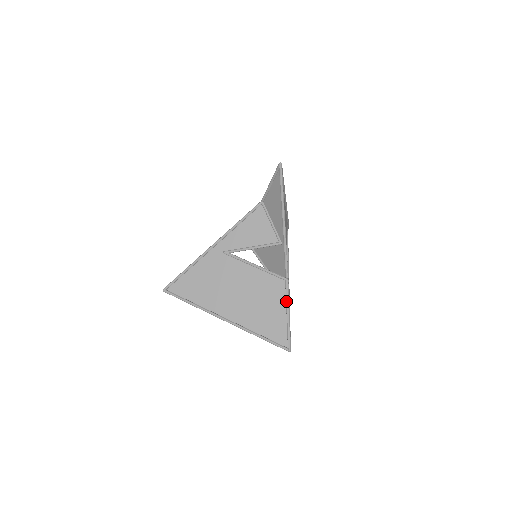
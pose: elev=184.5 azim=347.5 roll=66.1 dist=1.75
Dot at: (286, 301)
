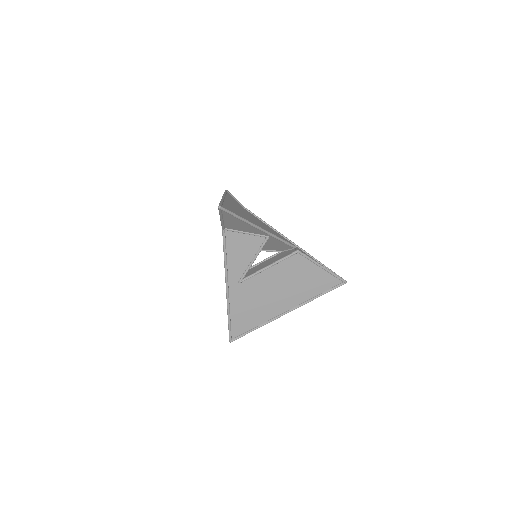
Dot at: (313, 262)
